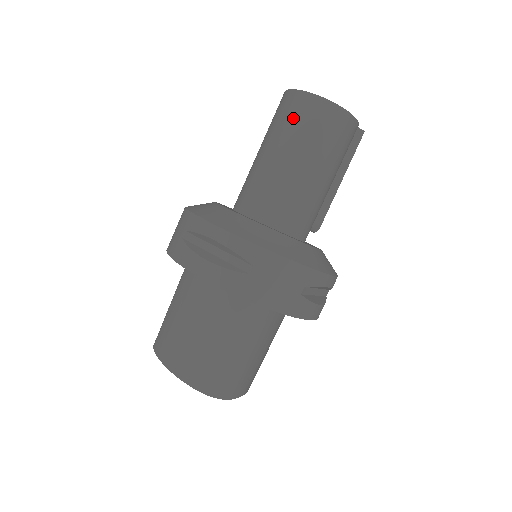
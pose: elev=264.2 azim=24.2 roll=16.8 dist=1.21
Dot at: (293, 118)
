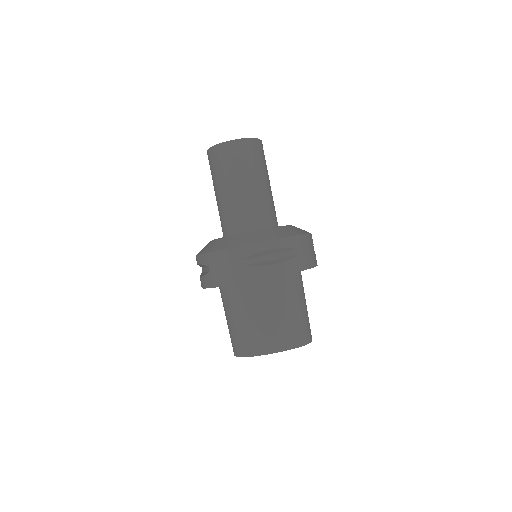
Dot at: (242, 158)
